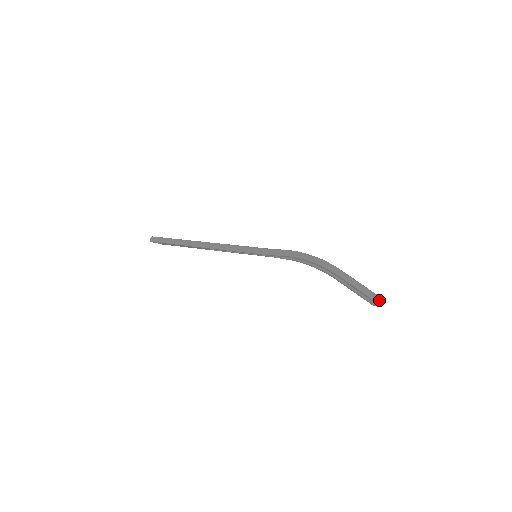
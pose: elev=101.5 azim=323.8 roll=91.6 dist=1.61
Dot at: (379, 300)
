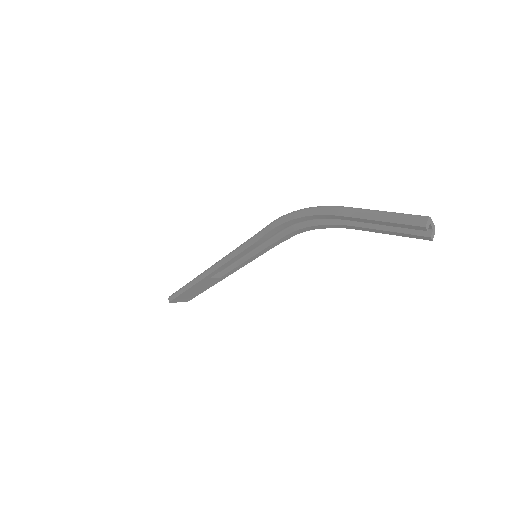
Dot at: (422, 221)
